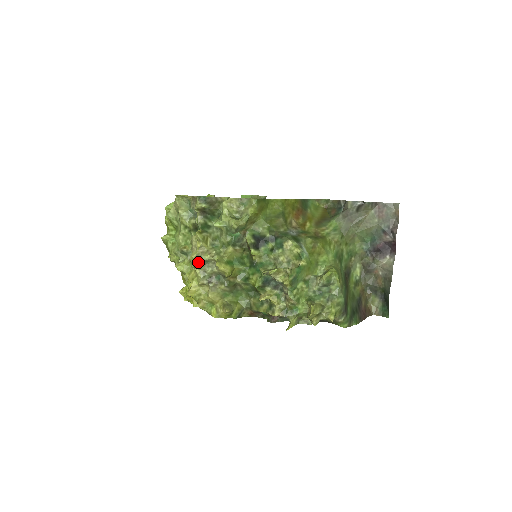
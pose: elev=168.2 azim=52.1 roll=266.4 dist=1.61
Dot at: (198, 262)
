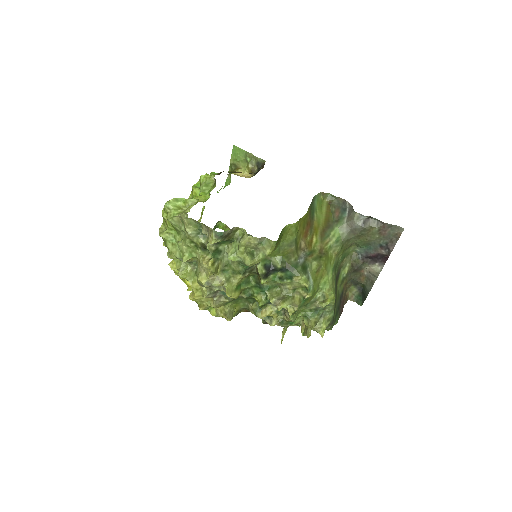
Dot at: (207, 286)
